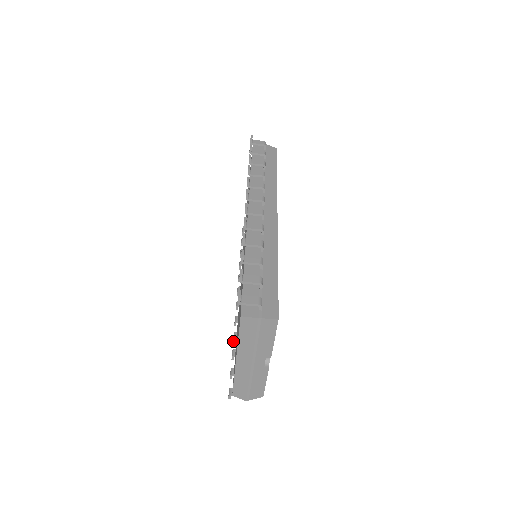
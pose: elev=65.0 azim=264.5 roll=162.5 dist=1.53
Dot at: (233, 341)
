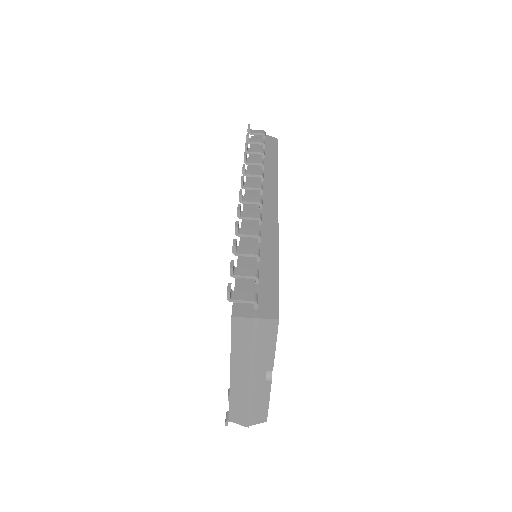
Dot at: occluded
